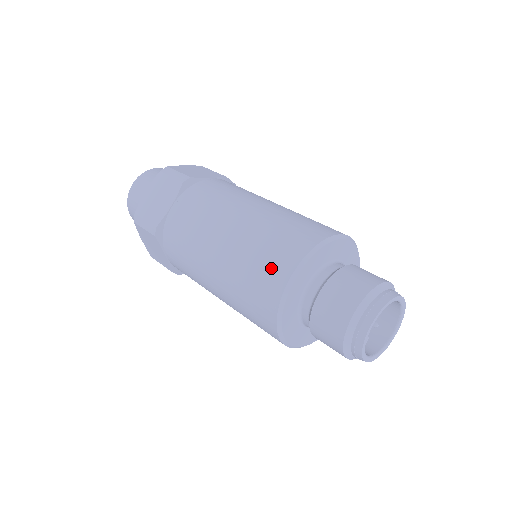
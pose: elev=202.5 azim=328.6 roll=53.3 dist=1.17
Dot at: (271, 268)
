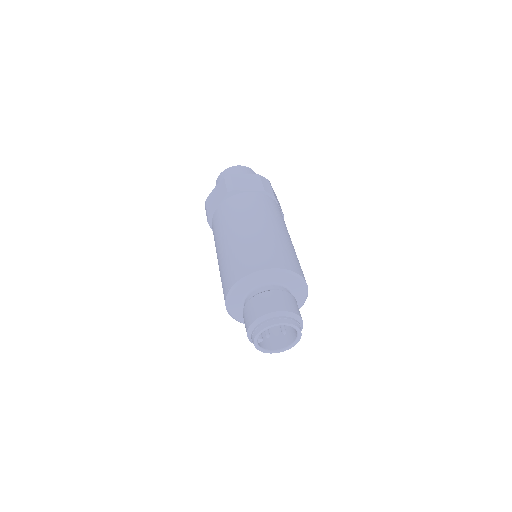
Dot at: (229, 276)
